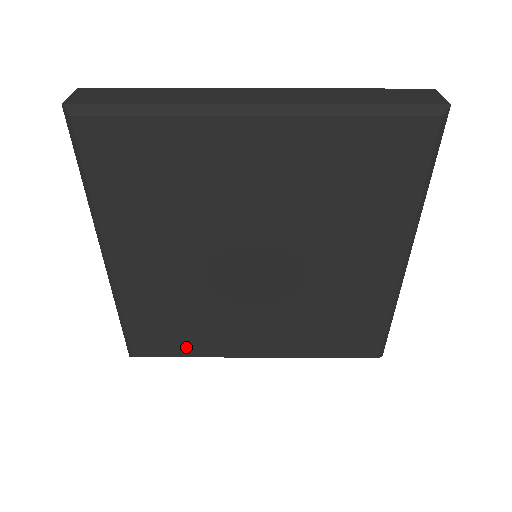
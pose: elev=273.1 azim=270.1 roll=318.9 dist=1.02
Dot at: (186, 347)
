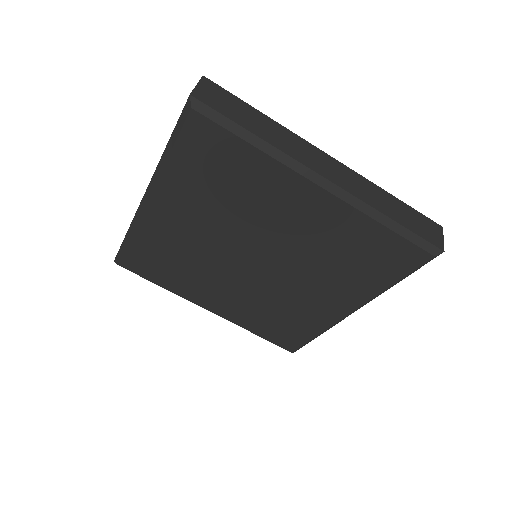
Dot at: (163, 280)
